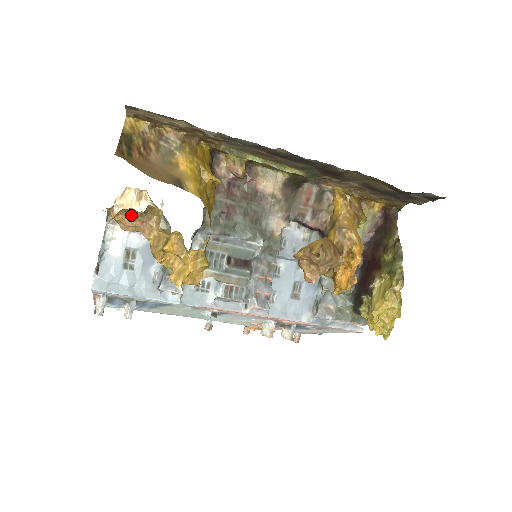
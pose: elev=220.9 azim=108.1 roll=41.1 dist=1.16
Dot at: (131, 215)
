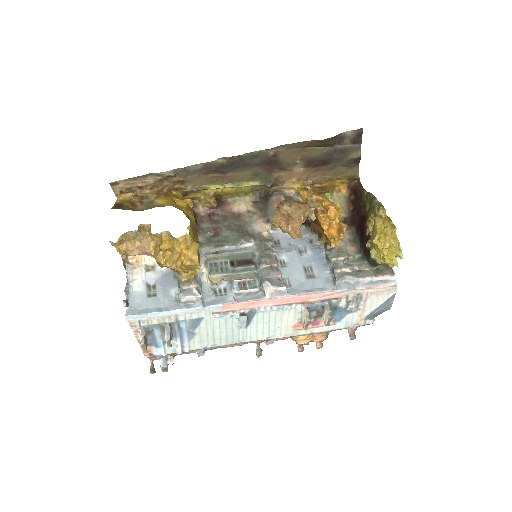
Dot at: (131, 239)
